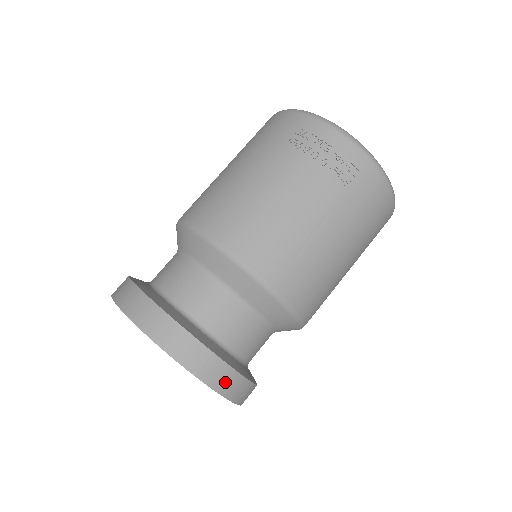
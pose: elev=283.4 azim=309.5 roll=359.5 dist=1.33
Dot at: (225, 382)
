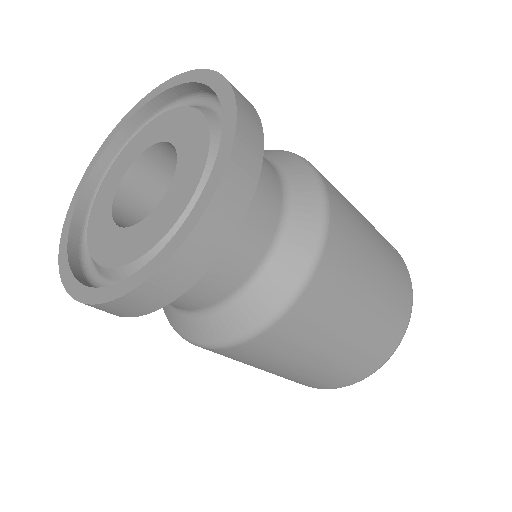
Dot at: (249, 134)
